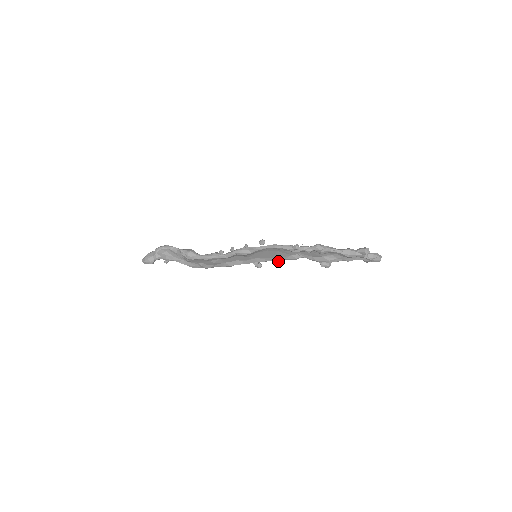
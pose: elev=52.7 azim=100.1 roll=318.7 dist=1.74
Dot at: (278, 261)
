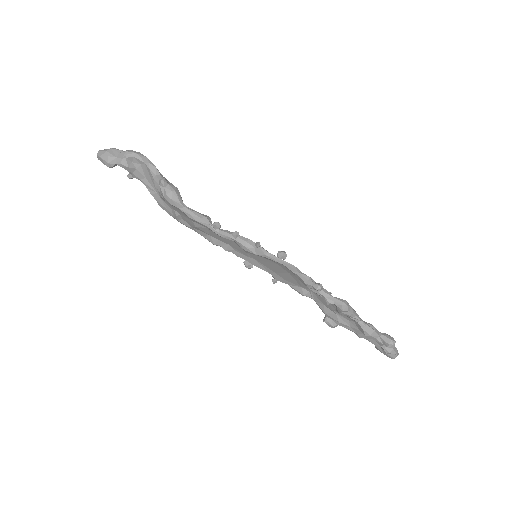
Dot at: (278, 280)
